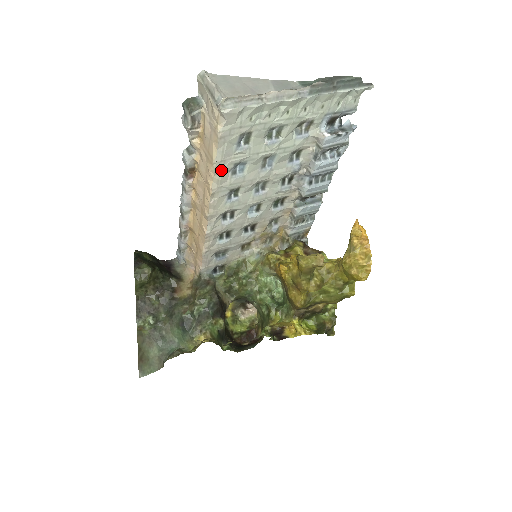
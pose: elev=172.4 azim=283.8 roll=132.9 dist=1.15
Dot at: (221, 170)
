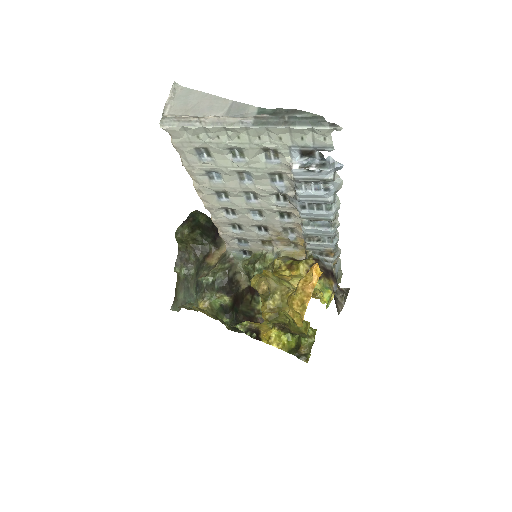
Dot at: (194, 173)
